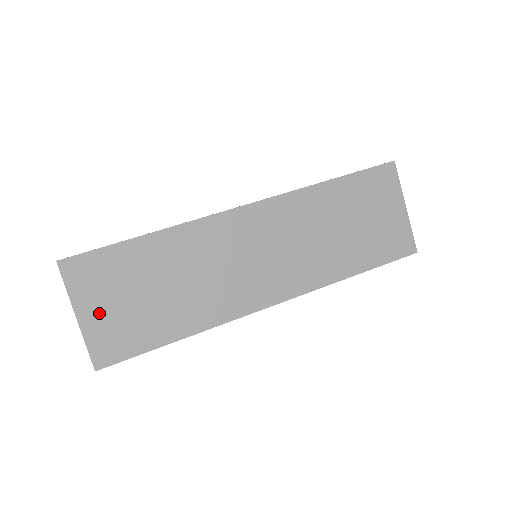
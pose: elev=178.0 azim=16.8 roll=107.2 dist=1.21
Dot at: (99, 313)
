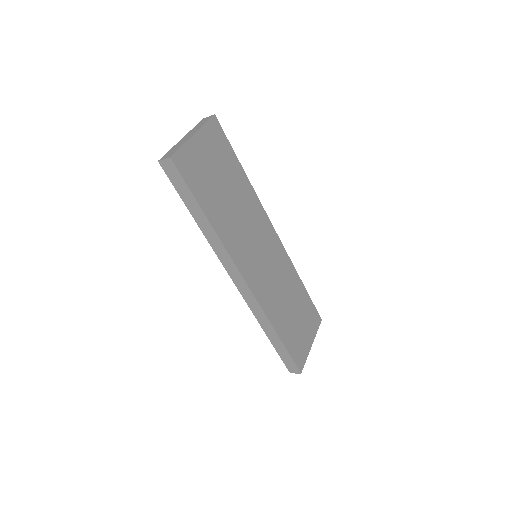
Dot at: (201, 151)
